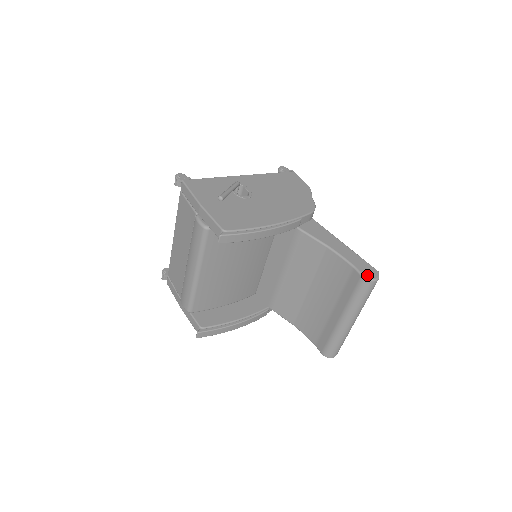
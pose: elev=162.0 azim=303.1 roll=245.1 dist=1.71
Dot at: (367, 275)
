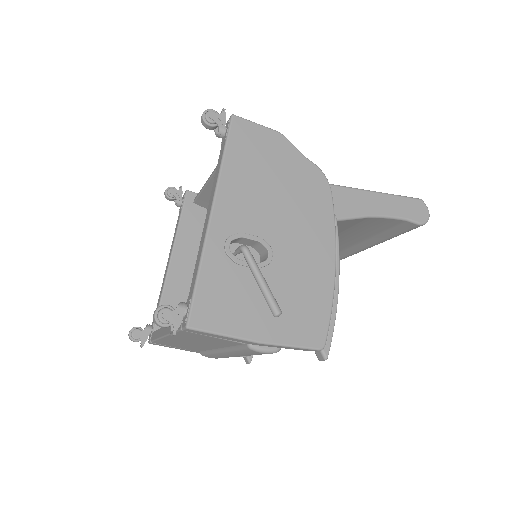
Dot at: (422, 219)
